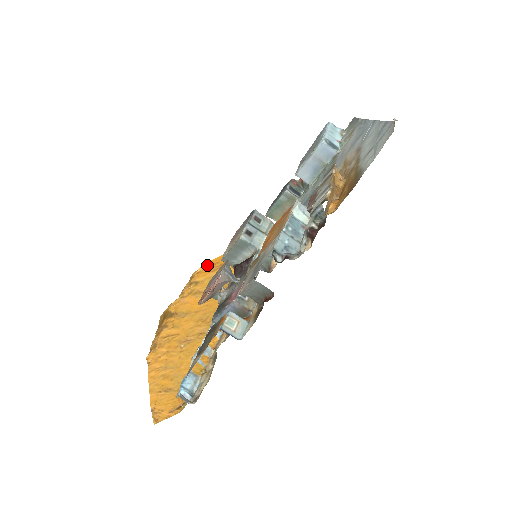
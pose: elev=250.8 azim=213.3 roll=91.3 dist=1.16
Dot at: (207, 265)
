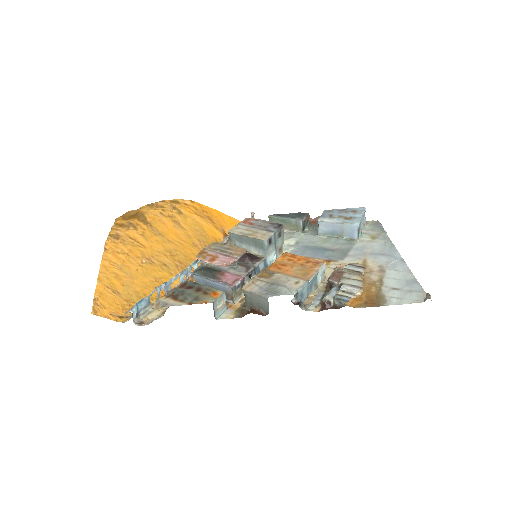
Dot at: (197, 205)
